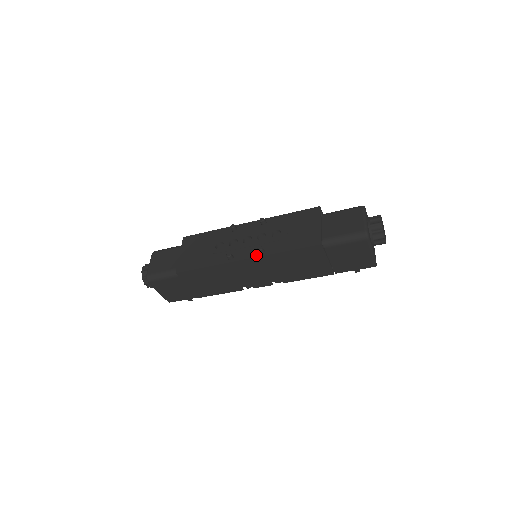
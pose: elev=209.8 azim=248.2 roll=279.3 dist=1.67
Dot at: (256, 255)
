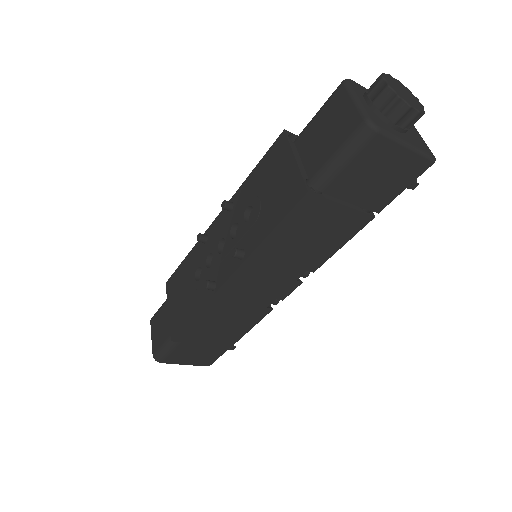
Dot at: (237, 264)
